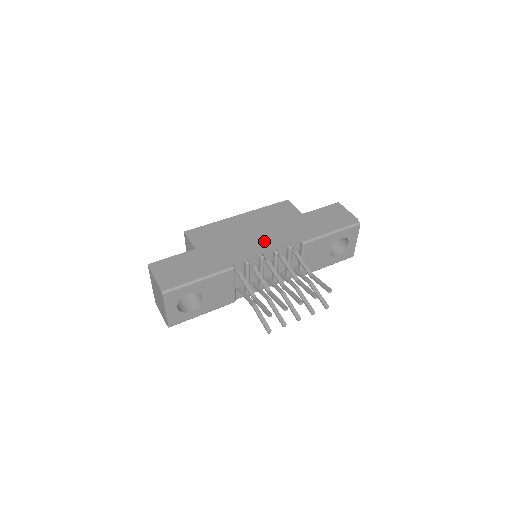
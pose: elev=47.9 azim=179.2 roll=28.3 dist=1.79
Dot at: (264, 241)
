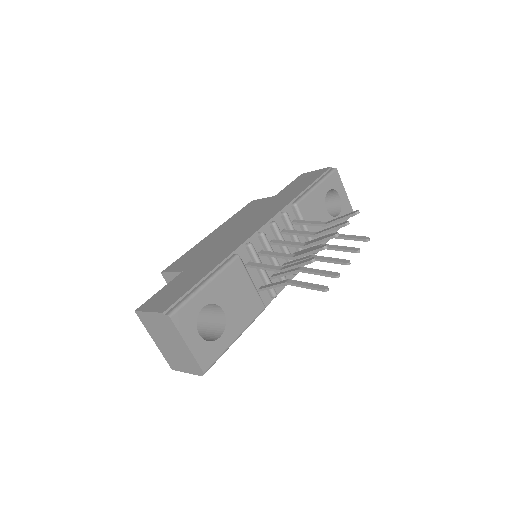
Dot at: (253, 225)
